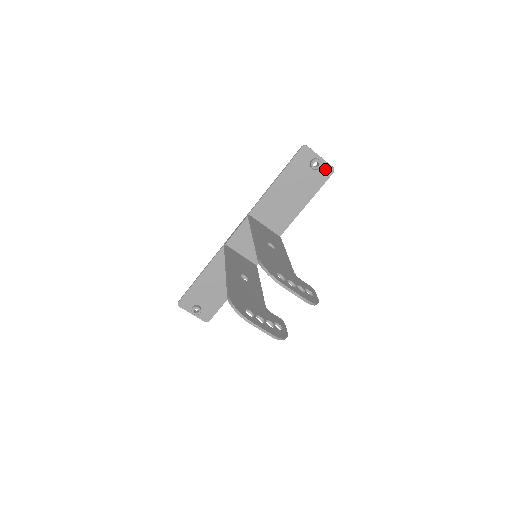
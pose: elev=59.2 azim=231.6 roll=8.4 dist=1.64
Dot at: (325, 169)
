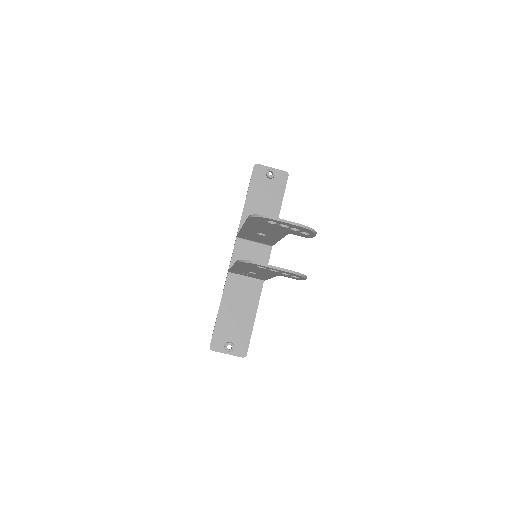
Dot at: (280, 175)
